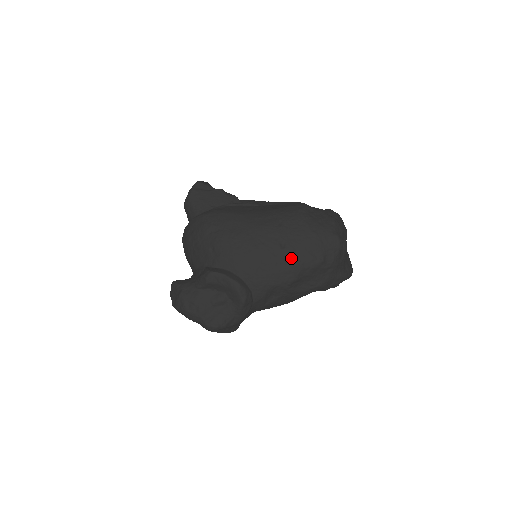
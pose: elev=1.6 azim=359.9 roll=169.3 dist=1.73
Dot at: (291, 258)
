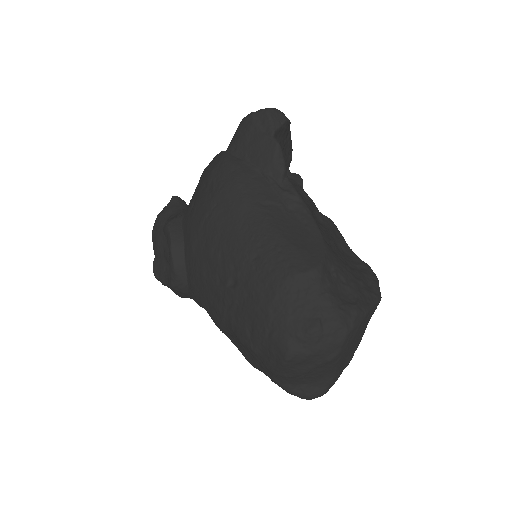
Dot at: (229, 305)
